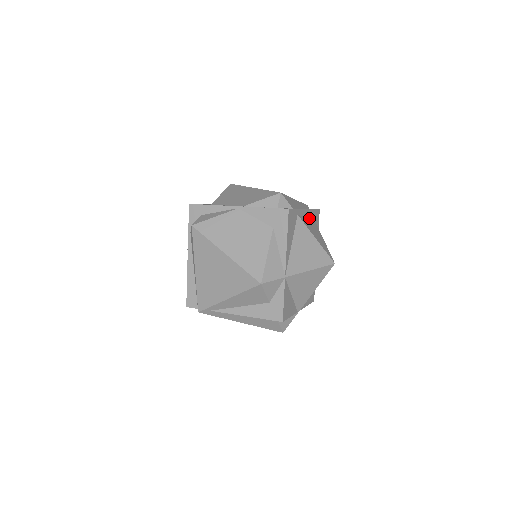
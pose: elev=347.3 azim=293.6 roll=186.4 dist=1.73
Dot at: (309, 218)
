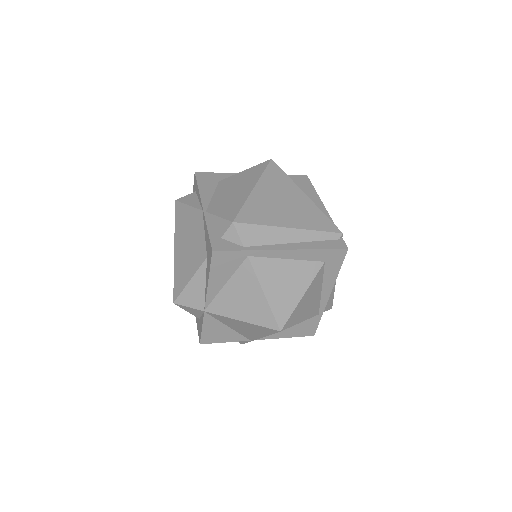
Dot at: (299, 258)
